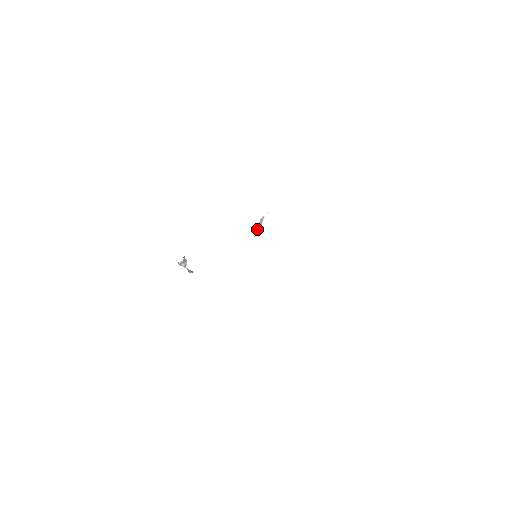
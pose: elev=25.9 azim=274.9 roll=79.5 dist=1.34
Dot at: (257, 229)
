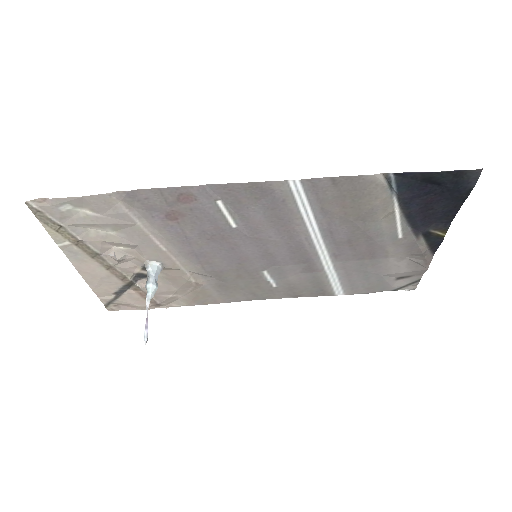
Dot at: (259, 273)
